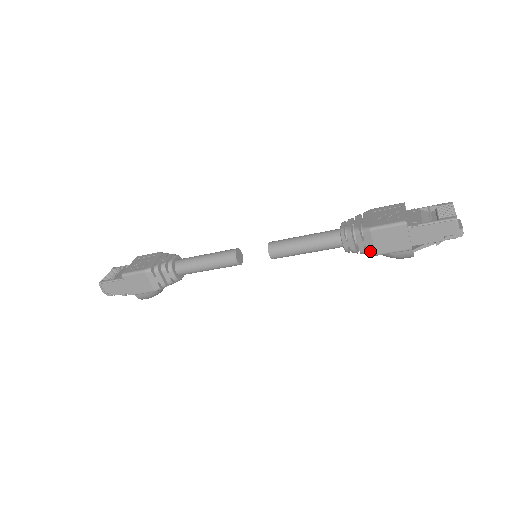
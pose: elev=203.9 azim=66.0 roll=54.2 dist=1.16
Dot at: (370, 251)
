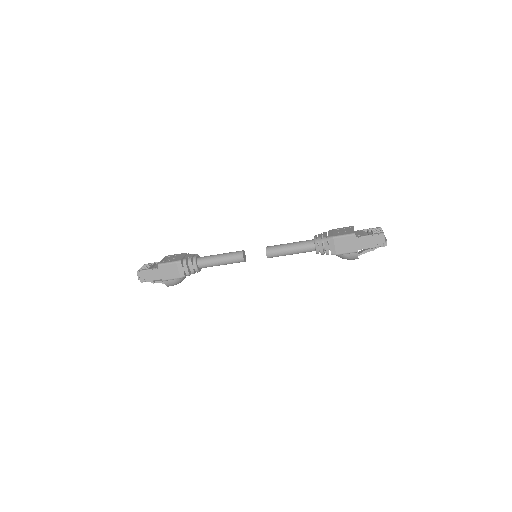
Dot at: (332, 252)
